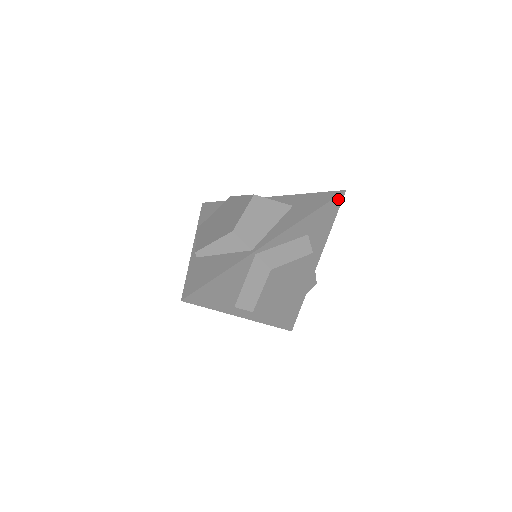
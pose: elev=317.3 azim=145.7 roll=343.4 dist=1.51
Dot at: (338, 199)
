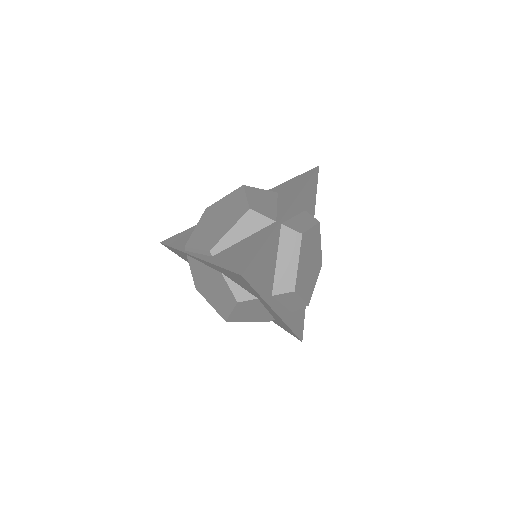
Dot at: (316, 174)
